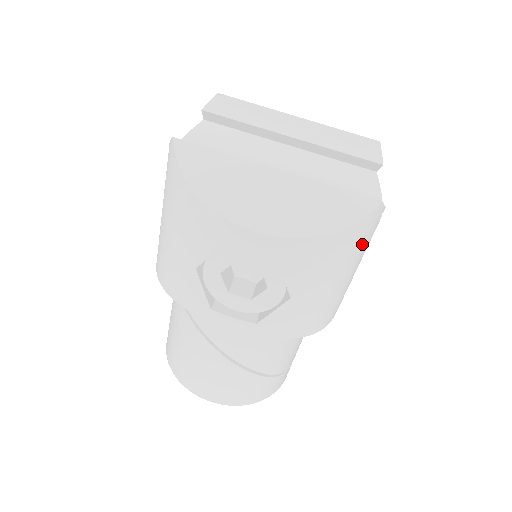
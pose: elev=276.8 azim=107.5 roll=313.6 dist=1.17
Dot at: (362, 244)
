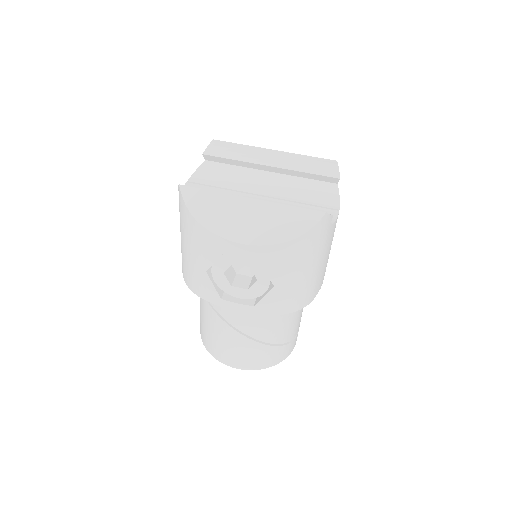
Dot at: (320, 243)
